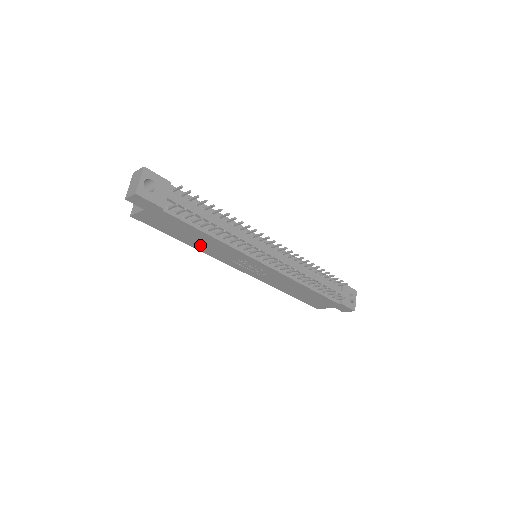
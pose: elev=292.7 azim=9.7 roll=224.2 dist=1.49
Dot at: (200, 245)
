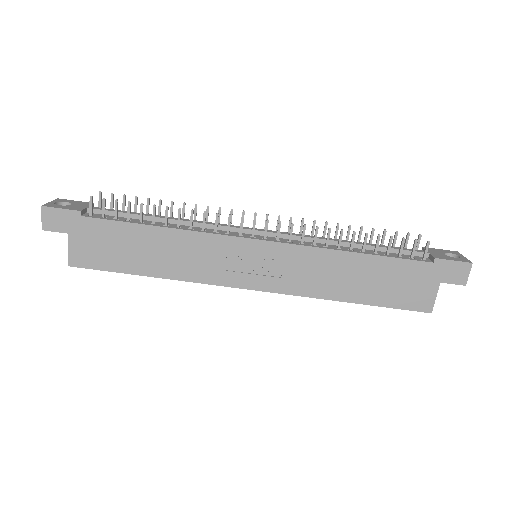
Dot at: (167, 264)
